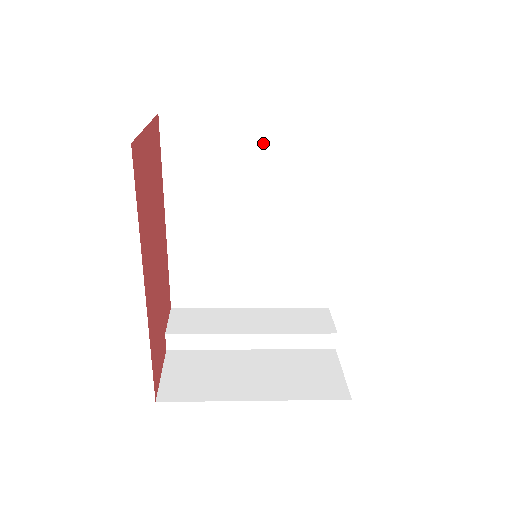
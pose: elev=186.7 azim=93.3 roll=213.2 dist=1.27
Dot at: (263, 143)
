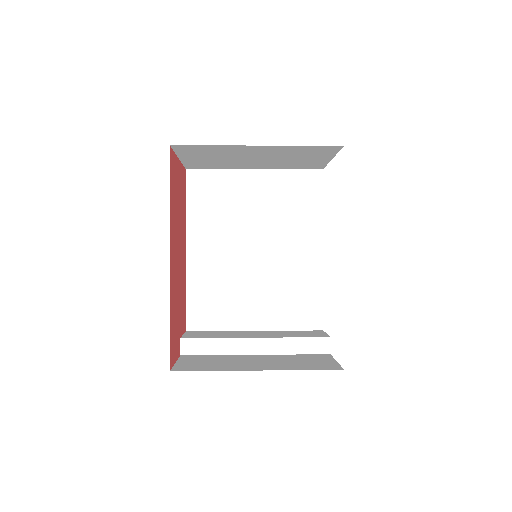
Dot at: (260, 188)
